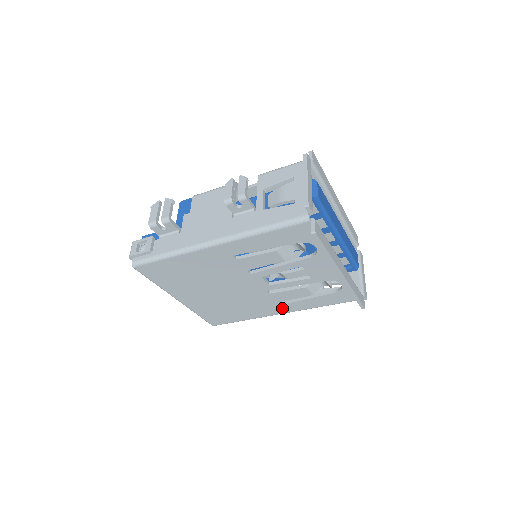
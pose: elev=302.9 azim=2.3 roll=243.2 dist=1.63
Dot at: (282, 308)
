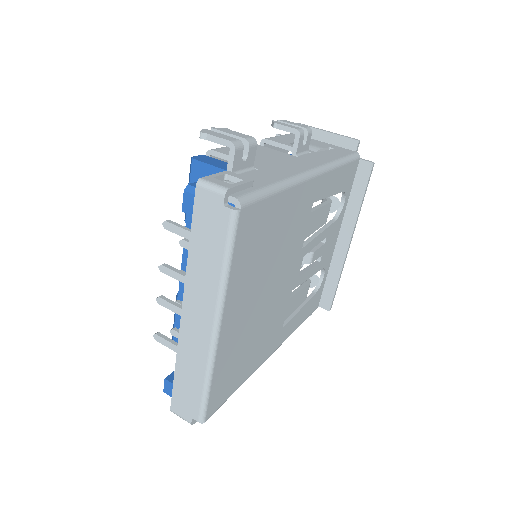
Dot at: (279, 337)
